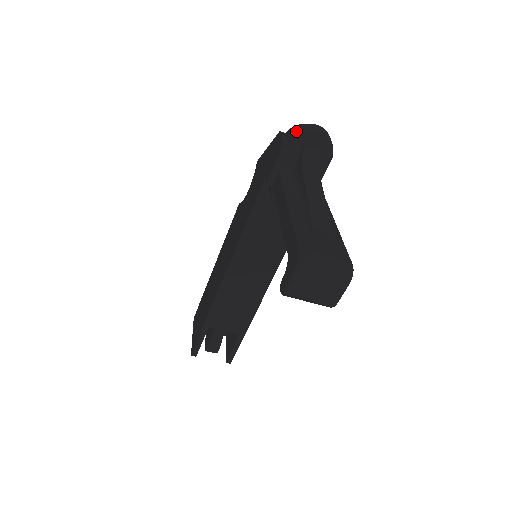
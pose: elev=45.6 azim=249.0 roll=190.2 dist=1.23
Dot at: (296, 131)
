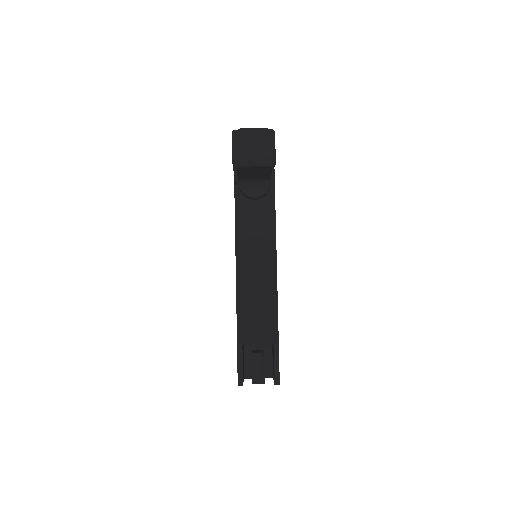
Dot at: occluded
